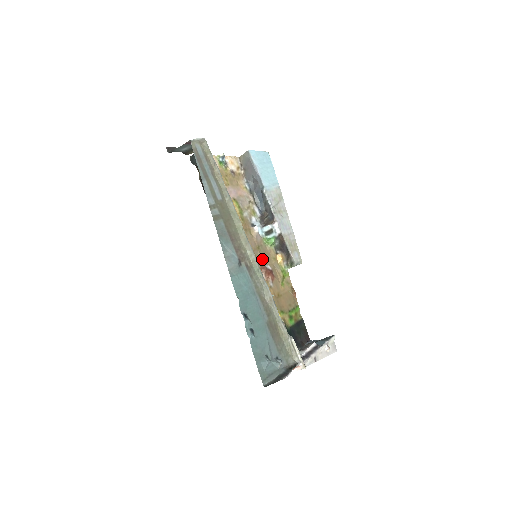
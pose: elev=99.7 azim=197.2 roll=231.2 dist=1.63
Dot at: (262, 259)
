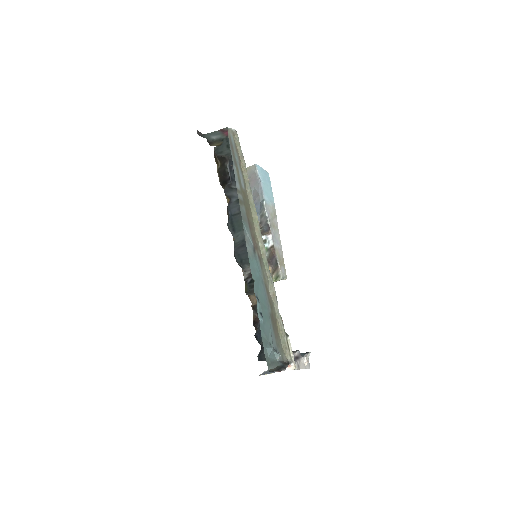
Dot at: occluded
